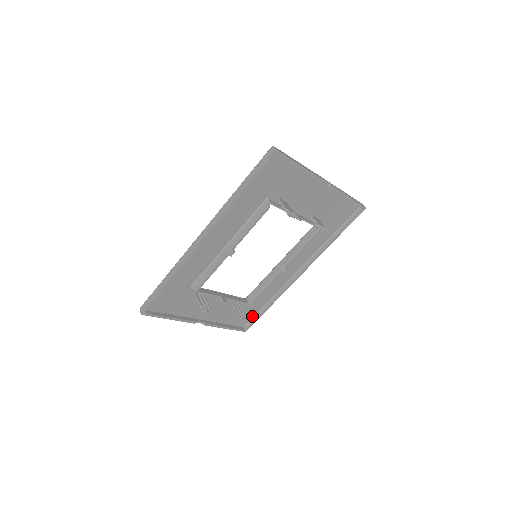
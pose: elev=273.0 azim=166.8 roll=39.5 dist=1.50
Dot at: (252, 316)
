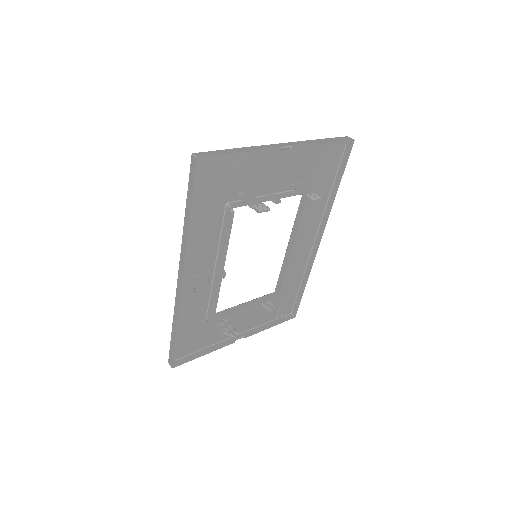
Dot at: (293, 301)
